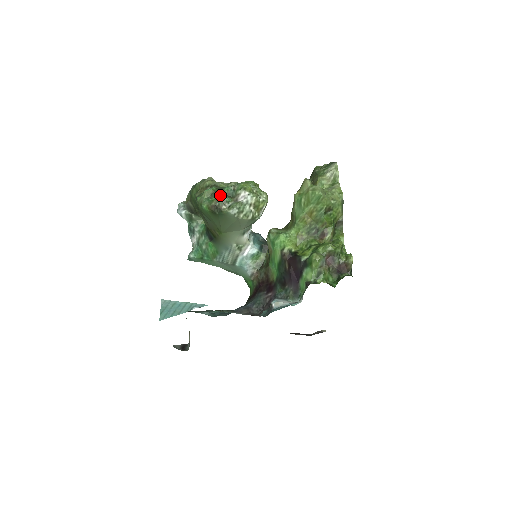
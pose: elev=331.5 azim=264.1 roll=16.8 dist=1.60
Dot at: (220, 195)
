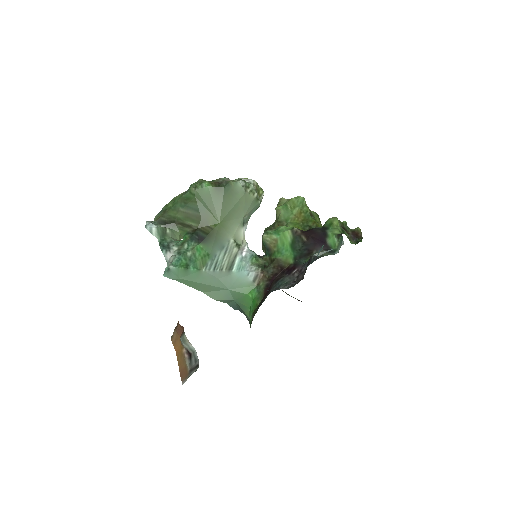
Dot at: occluded
